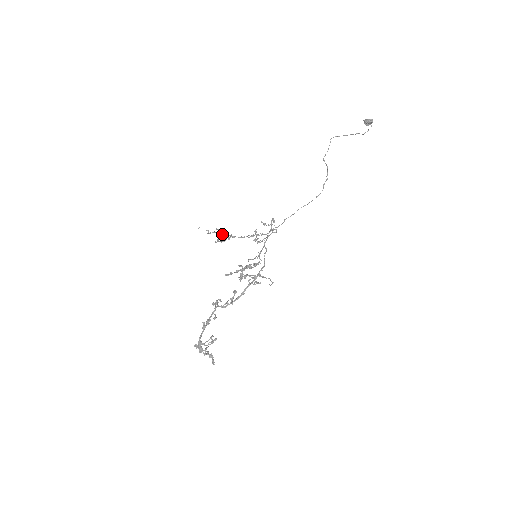
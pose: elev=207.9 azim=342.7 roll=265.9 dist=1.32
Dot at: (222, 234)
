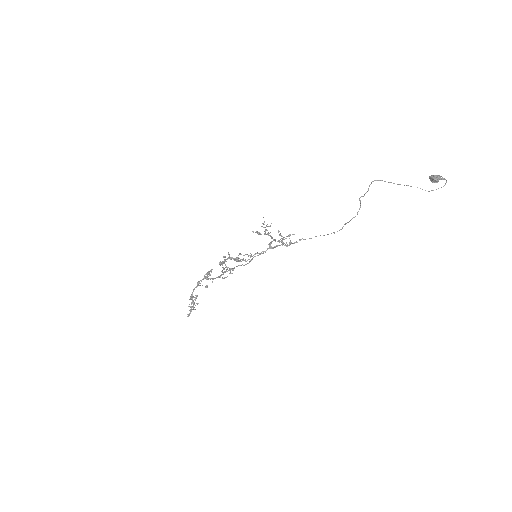
Dot at: (266, 229)
